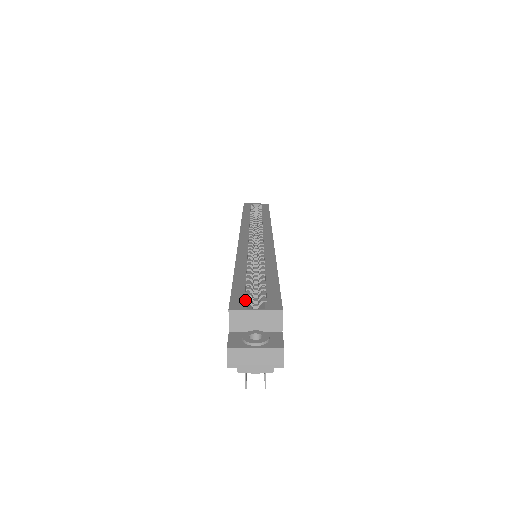
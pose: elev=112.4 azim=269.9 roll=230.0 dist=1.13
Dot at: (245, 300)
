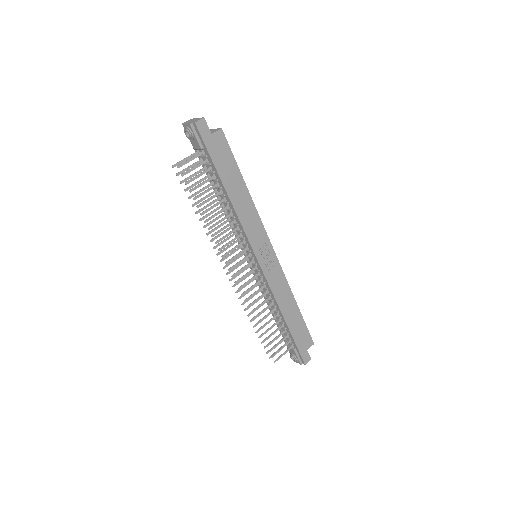
Dot at: occluded
